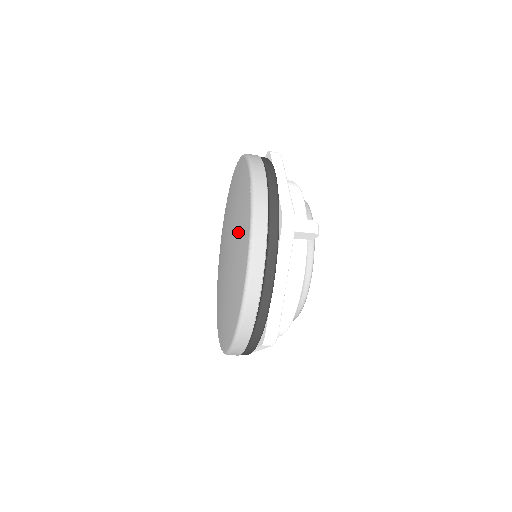
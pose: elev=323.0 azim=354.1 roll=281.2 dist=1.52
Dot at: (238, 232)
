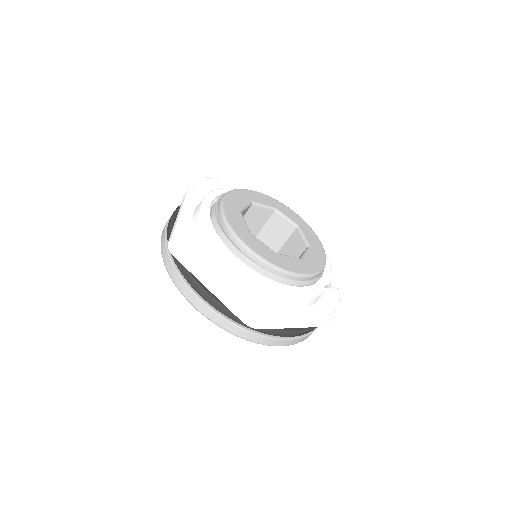
Dot at: occluded
